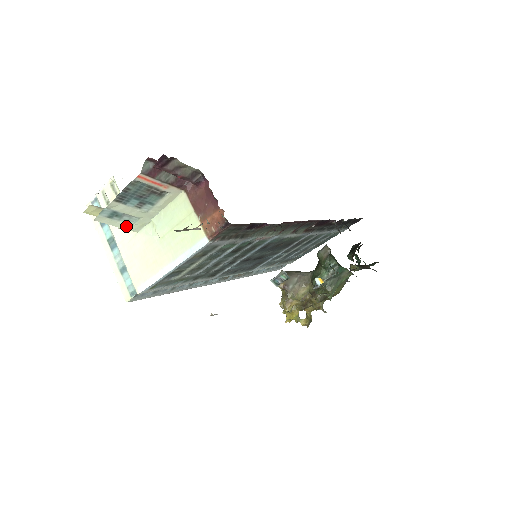
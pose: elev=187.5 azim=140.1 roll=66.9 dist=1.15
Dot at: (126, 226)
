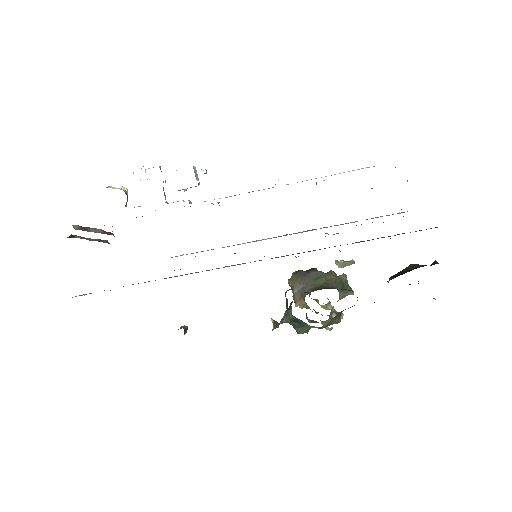
Dot at: occluded
